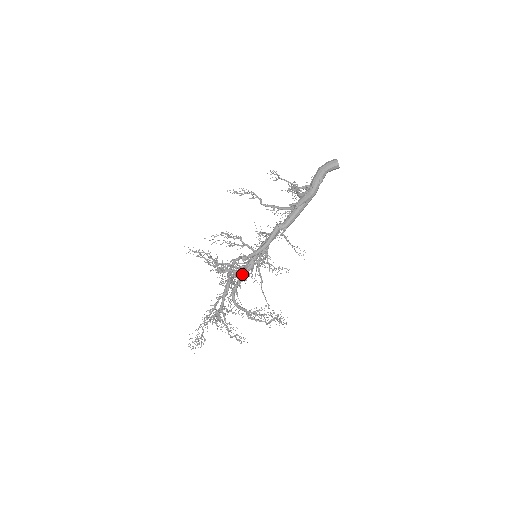
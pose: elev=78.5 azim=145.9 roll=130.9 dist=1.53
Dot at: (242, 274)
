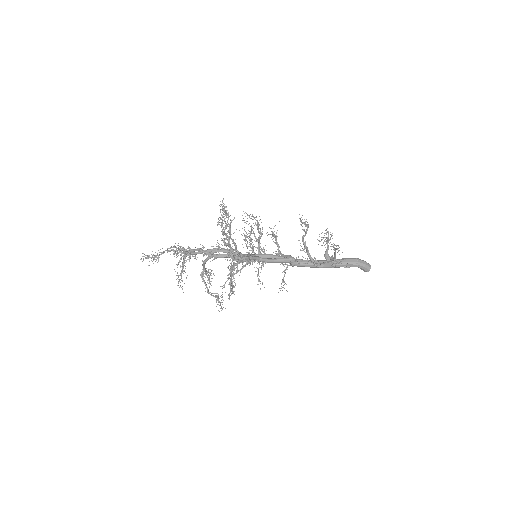
Dot at: occluded
